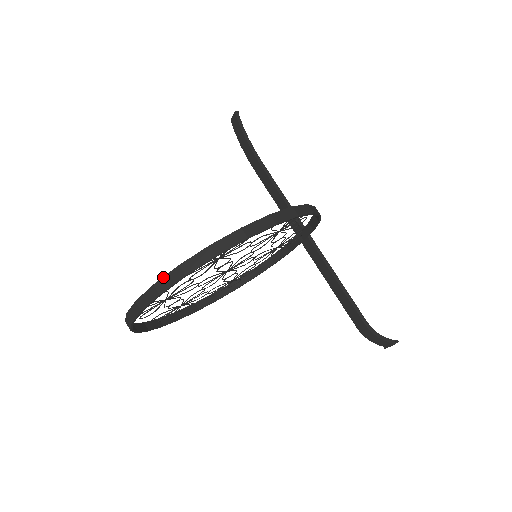
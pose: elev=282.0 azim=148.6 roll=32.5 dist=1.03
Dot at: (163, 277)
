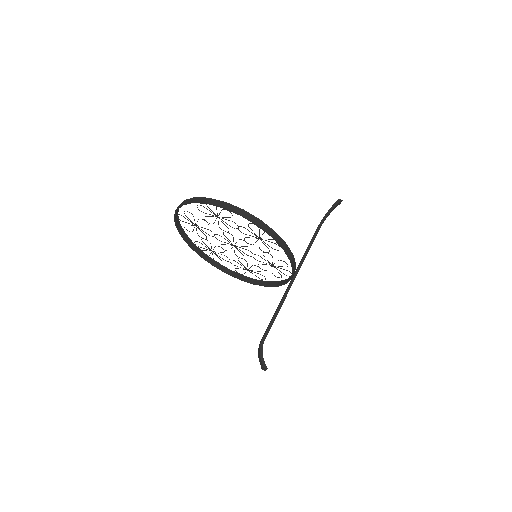
Dot at: (189, 199)
